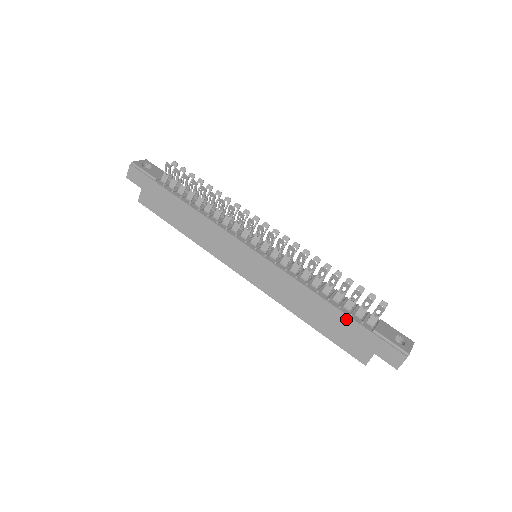
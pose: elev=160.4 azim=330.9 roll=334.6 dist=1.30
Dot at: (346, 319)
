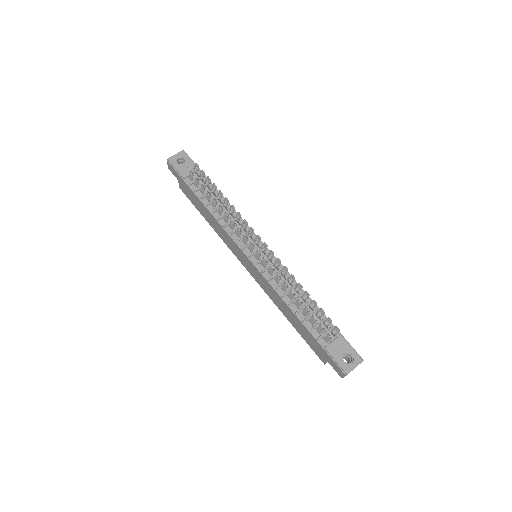
Dot at: (307, 332)
